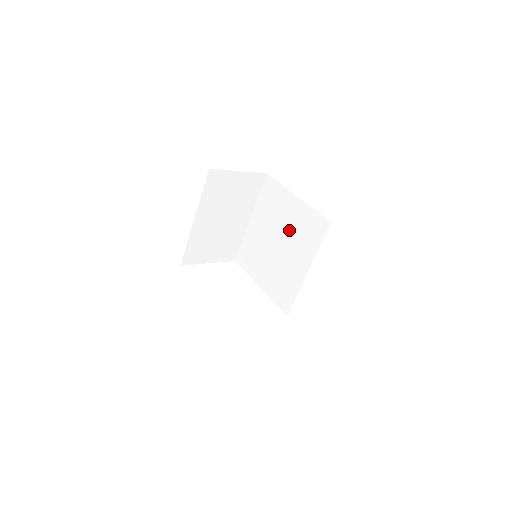
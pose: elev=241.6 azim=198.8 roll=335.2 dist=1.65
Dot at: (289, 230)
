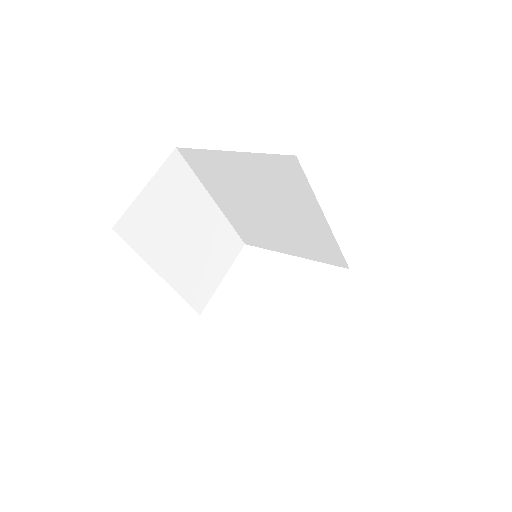
Dot at: (261, 190)
